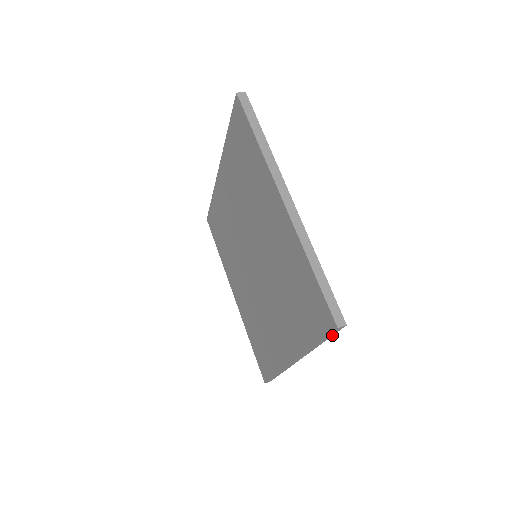
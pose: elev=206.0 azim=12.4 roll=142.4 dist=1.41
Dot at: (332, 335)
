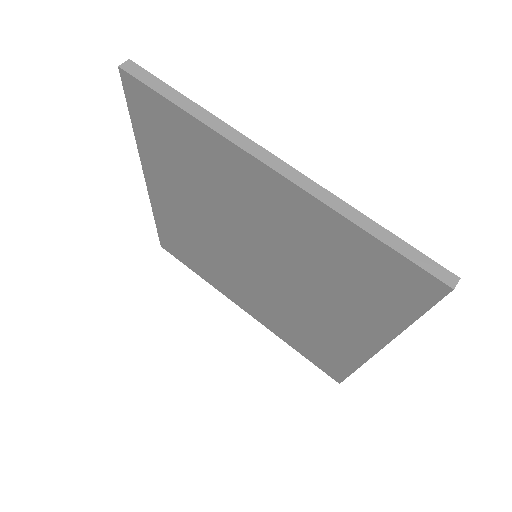
Dot at: occluded
